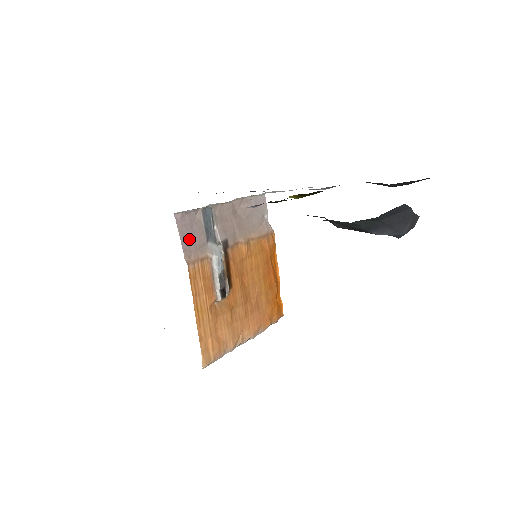
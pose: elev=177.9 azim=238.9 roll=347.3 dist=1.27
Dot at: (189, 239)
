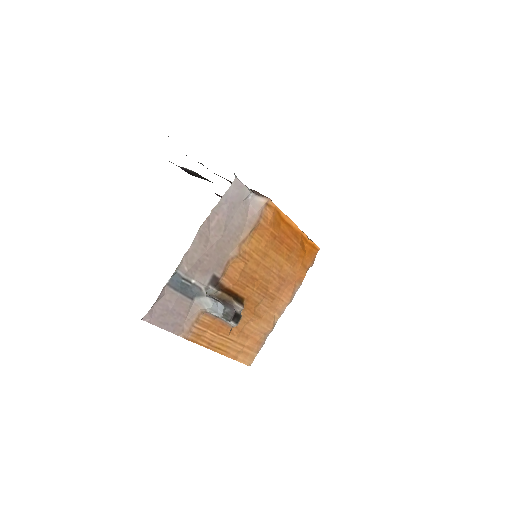
Dot at: (172, 319)
